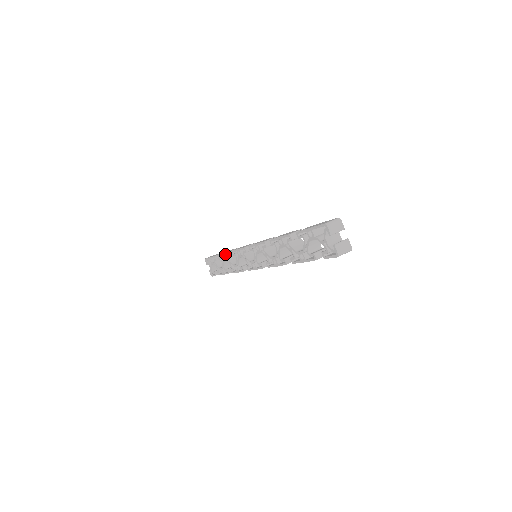
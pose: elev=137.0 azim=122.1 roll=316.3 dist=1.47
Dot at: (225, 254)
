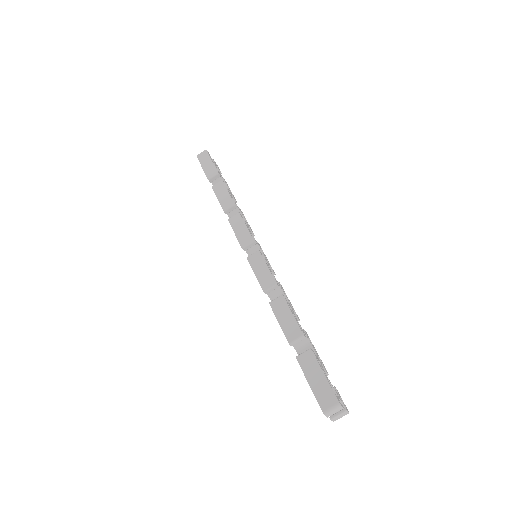
Dot at: (220, 201)
